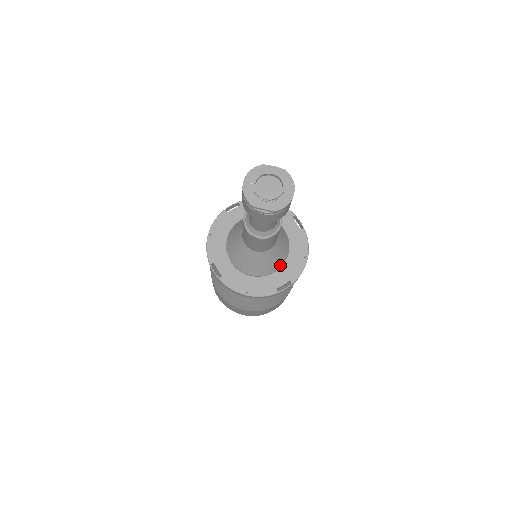
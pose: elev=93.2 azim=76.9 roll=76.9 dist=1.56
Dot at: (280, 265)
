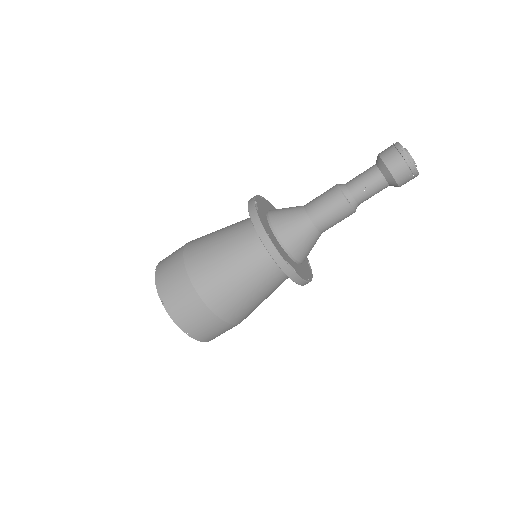
Dot at: (297, 256)
